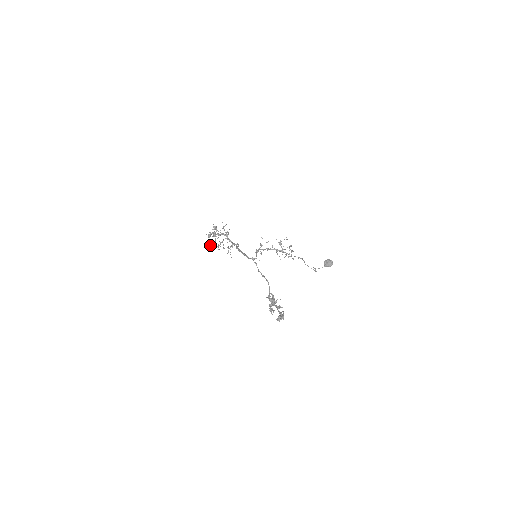
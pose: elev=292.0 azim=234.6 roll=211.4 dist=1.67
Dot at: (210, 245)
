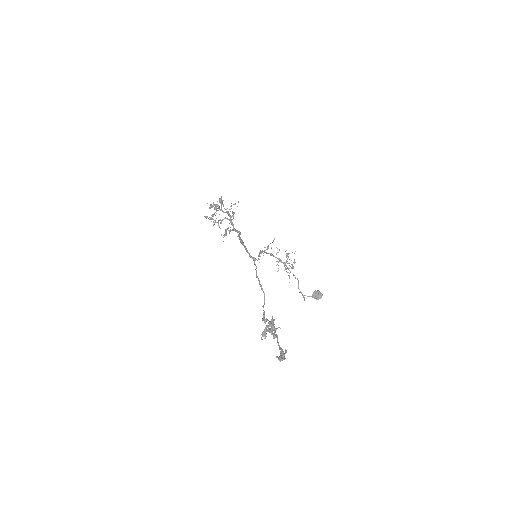
Dot at: (207, 217)
